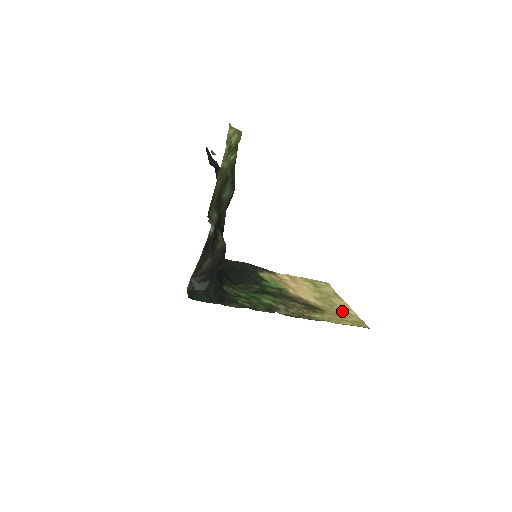
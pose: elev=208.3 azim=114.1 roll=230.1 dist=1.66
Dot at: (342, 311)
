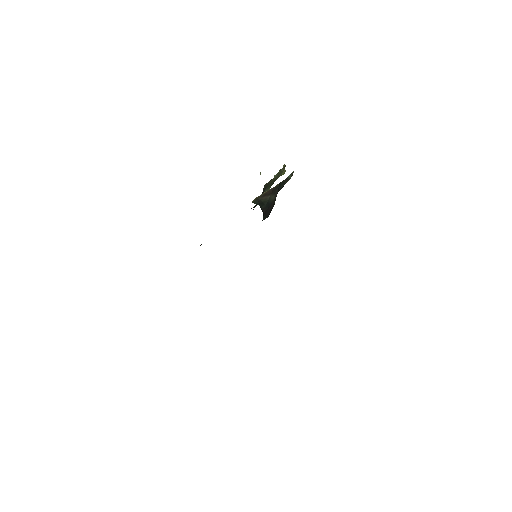
Dot at: occluded
